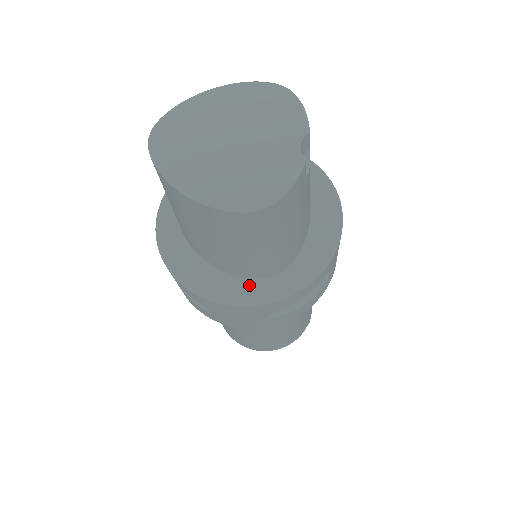
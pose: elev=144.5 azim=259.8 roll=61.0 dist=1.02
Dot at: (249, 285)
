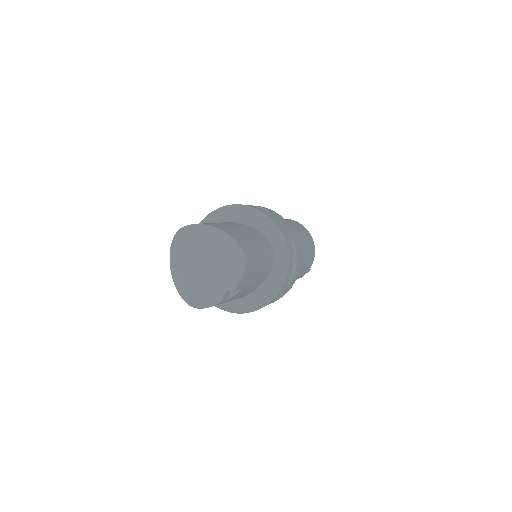
Dot at: occluded
